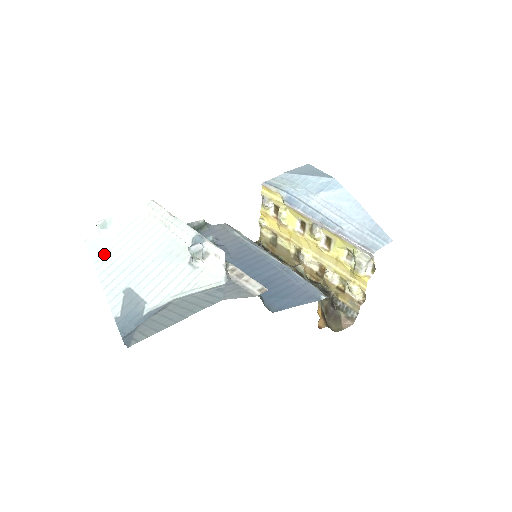
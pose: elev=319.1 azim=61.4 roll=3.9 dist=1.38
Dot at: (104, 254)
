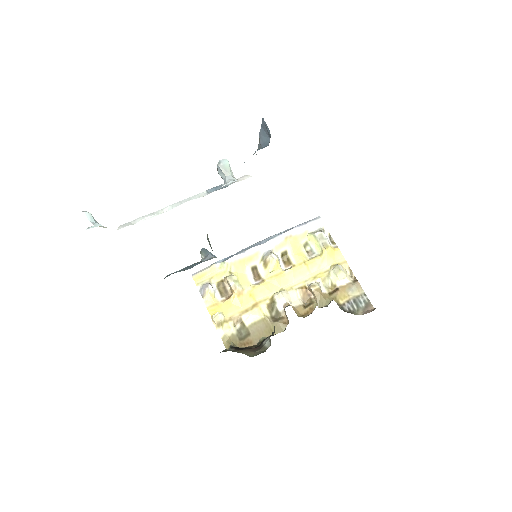
Dot at: occluded
